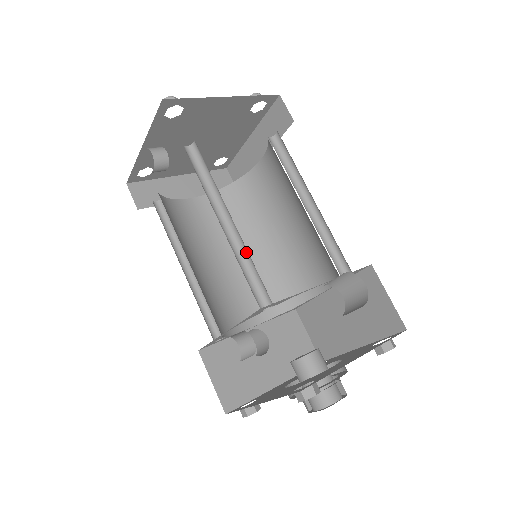
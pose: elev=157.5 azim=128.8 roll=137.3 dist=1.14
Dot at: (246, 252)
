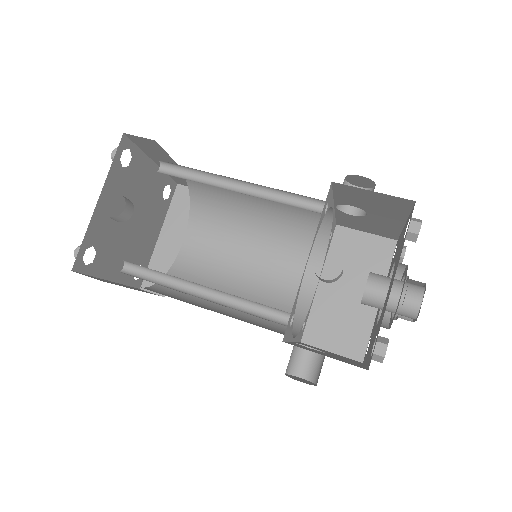
Dot at: (270, 196)
